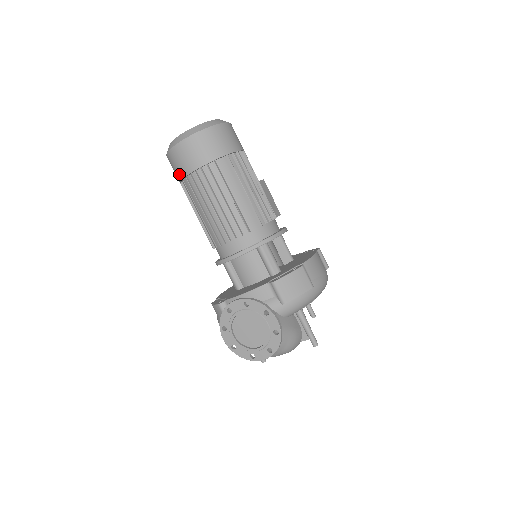
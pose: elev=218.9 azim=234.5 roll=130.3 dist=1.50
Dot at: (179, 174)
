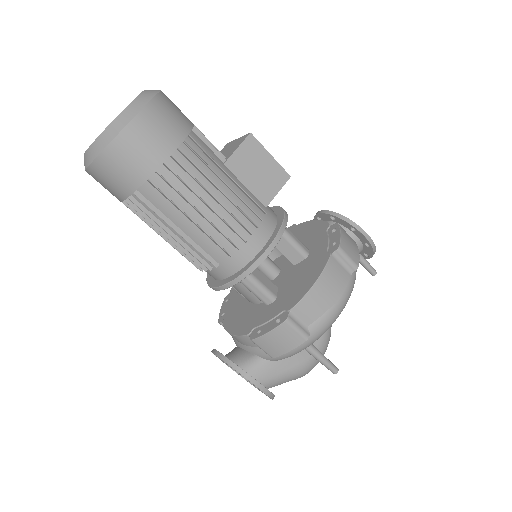
Dot at: occluded
